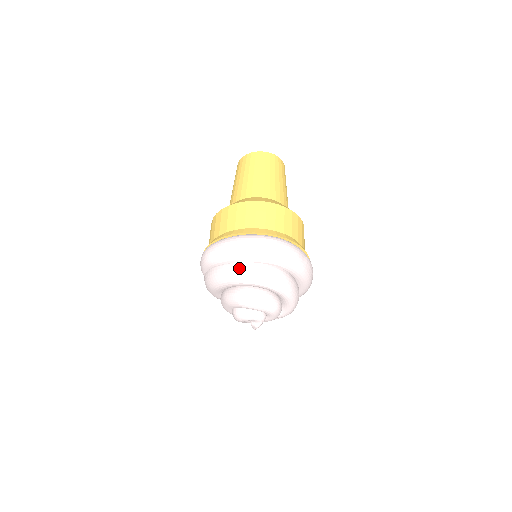
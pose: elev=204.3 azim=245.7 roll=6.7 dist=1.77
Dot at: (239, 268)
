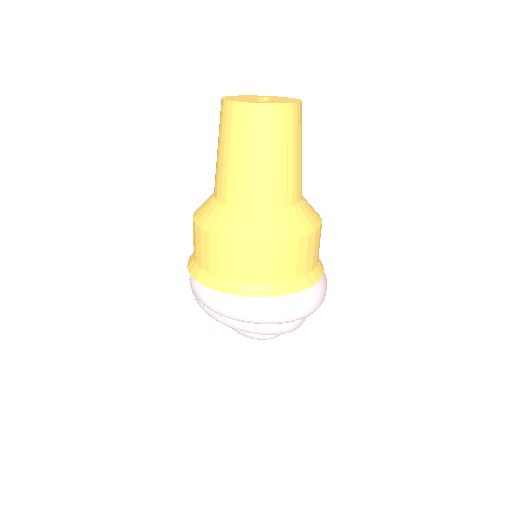
Dot at: (263, 329)
